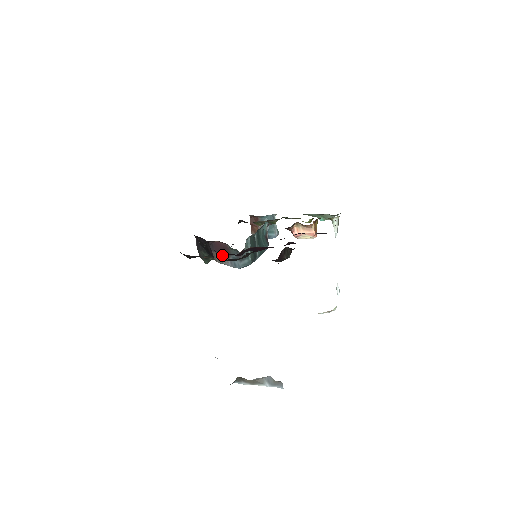
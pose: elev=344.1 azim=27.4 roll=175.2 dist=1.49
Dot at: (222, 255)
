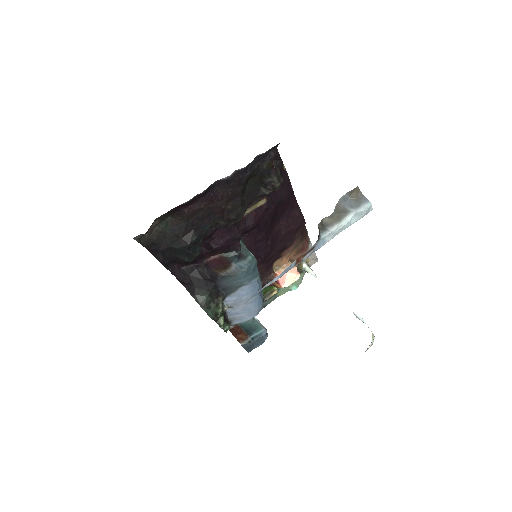
Dot at: (223, 267)
